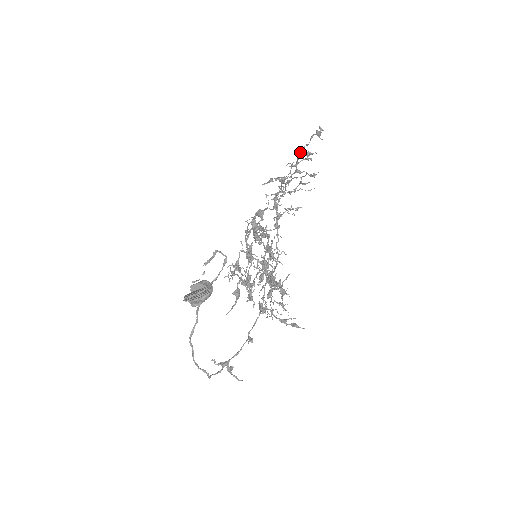
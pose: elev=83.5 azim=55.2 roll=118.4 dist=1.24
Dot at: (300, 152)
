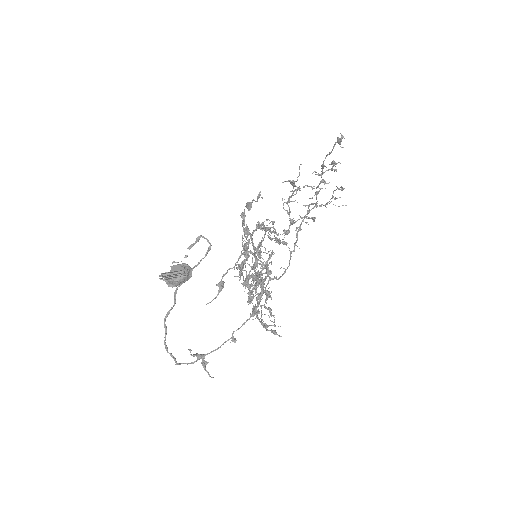
Dot at: (324, 160)
